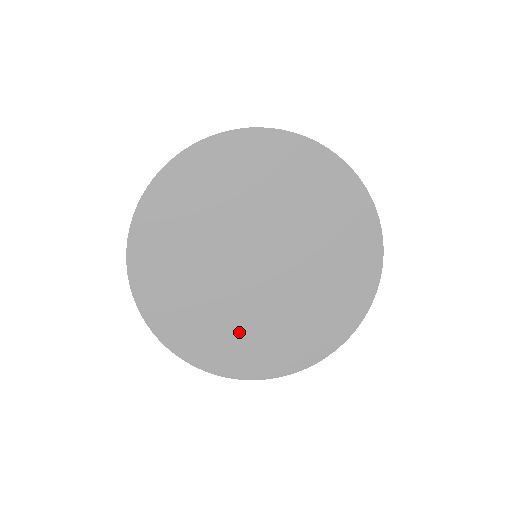
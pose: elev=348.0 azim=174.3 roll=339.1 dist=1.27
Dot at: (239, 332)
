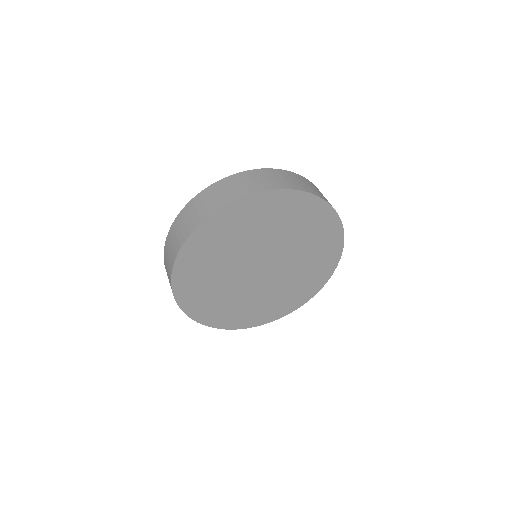
Dot at: (236, 305)
